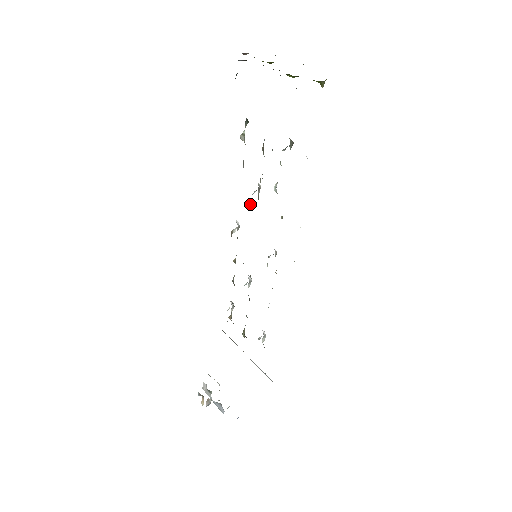
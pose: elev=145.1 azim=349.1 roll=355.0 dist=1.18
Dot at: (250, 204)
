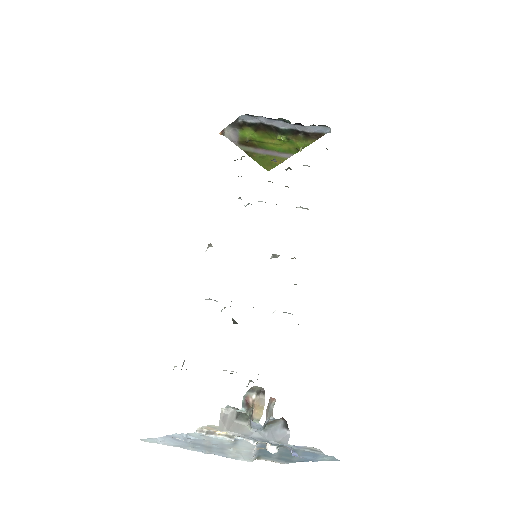
Dot at: occluded
